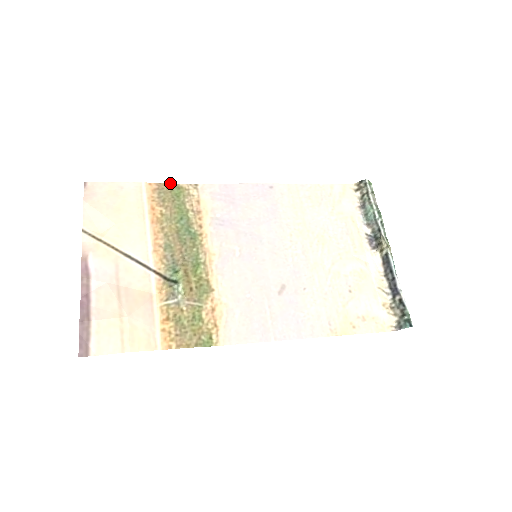
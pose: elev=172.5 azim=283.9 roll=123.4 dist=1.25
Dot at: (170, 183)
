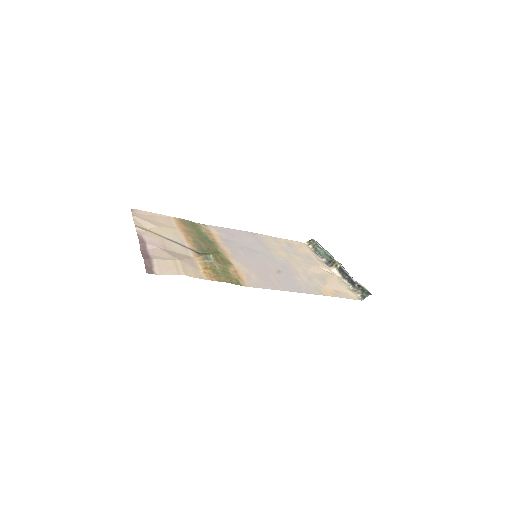
Dot at: (188, 220)
